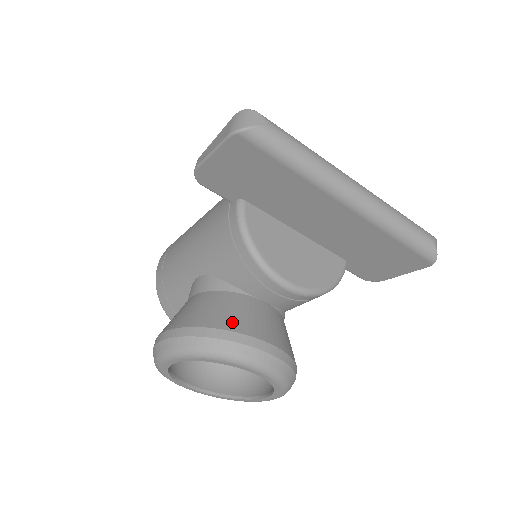
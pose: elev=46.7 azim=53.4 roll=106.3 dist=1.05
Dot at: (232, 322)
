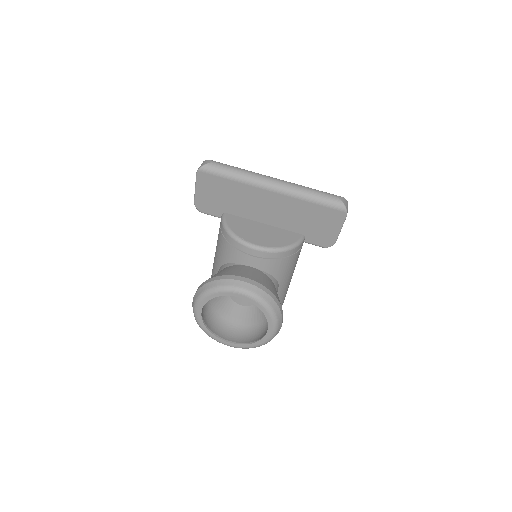
Dot at: (225, 273)
